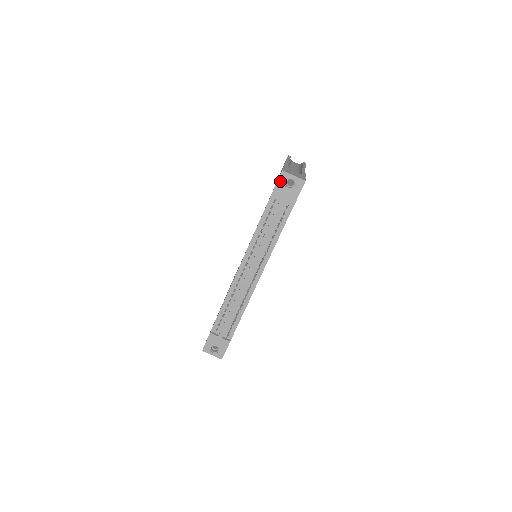
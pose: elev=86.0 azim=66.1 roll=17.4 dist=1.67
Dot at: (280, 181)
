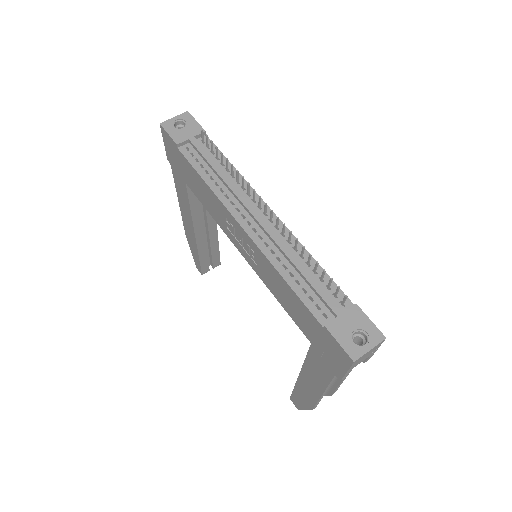
Dot at: (169, 130)
